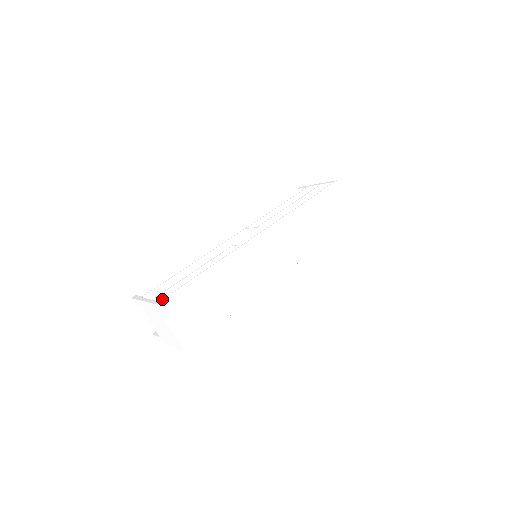
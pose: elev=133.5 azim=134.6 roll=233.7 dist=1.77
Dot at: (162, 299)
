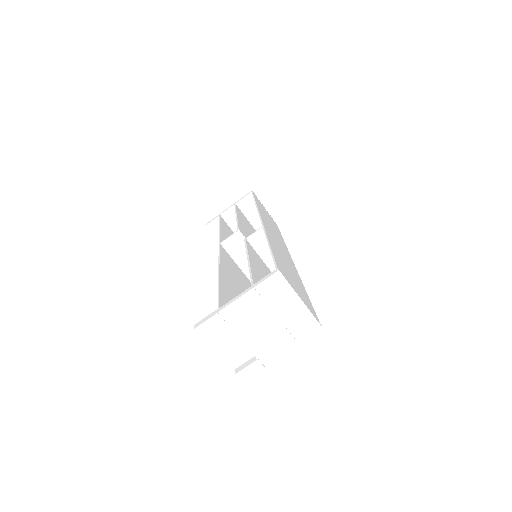
Dot at: (276, 266)
